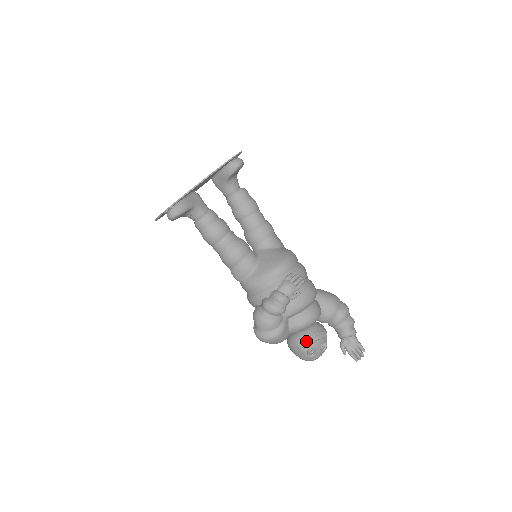
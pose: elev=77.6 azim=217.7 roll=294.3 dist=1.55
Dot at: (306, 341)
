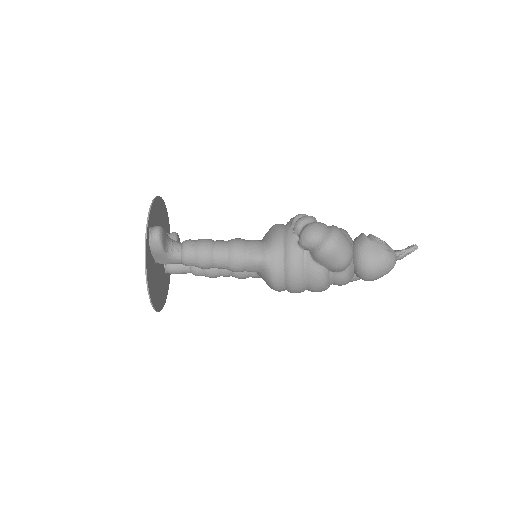
Dot at: (362, 235)
